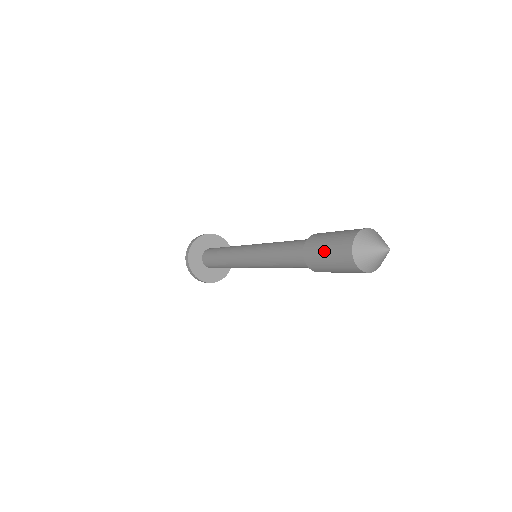
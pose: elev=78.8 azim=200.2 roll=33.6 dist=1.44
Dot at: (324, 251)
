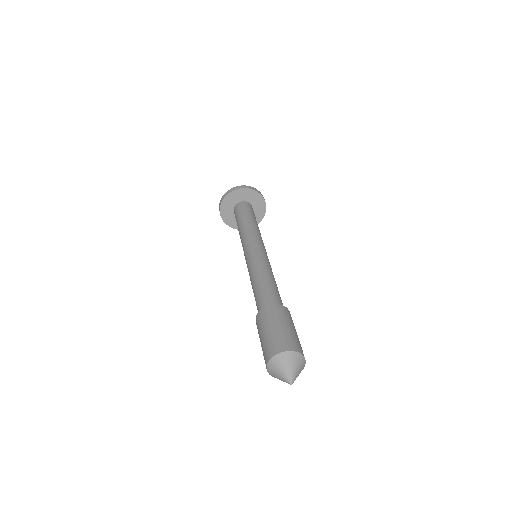
Dot at: occluded
